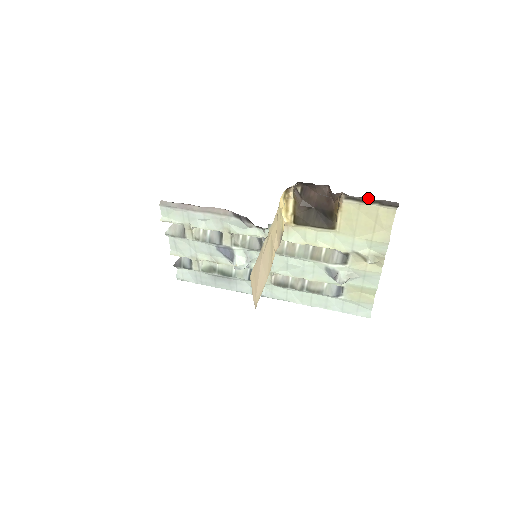
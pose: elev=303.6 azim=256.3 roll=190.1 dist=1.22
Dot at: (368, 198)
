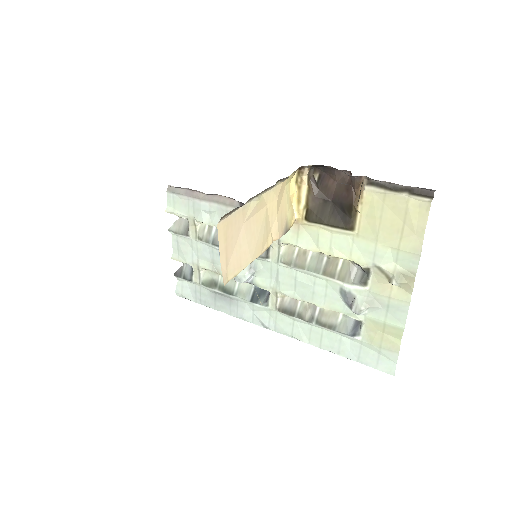
Dot at: (395, 184)
